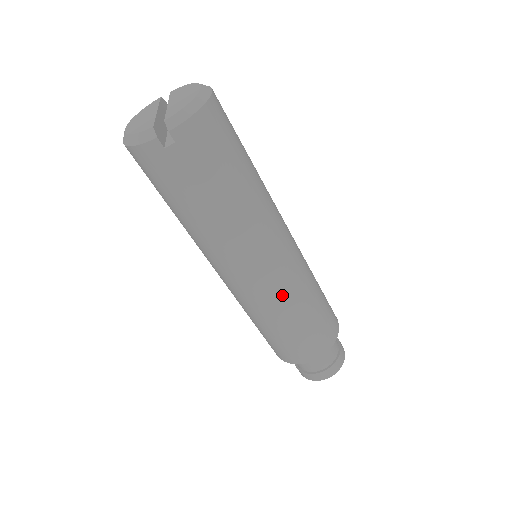
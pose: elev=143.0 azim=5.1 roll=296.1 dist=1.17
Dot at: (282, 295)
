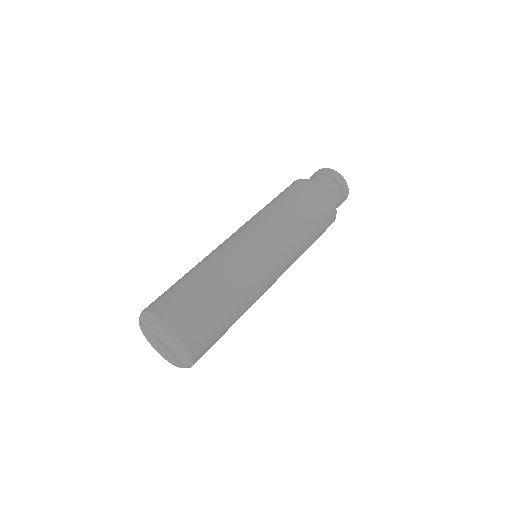
Dot at: (293, 262)
